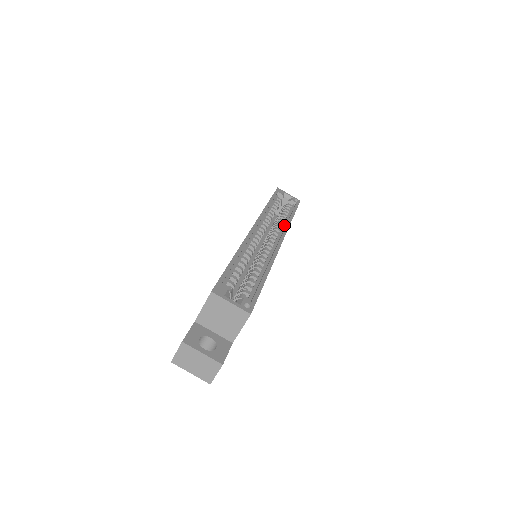
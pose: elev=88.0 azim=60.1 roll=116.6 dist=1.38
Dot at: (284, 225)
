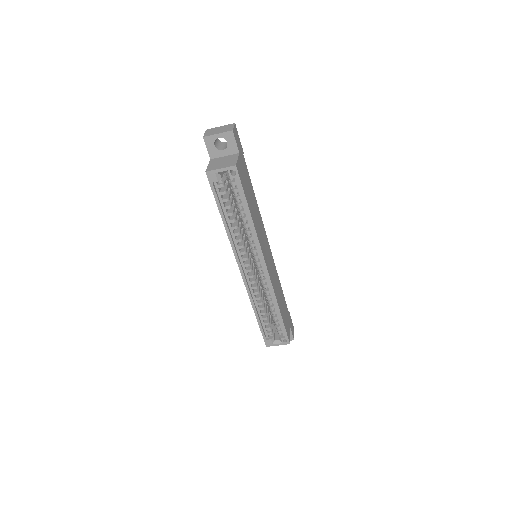
Dot at: (252, 233)
